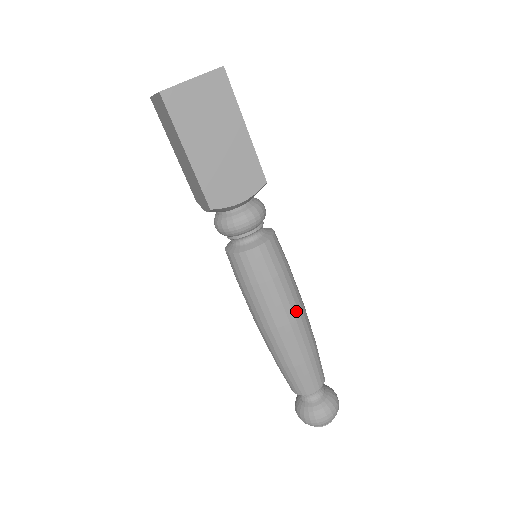
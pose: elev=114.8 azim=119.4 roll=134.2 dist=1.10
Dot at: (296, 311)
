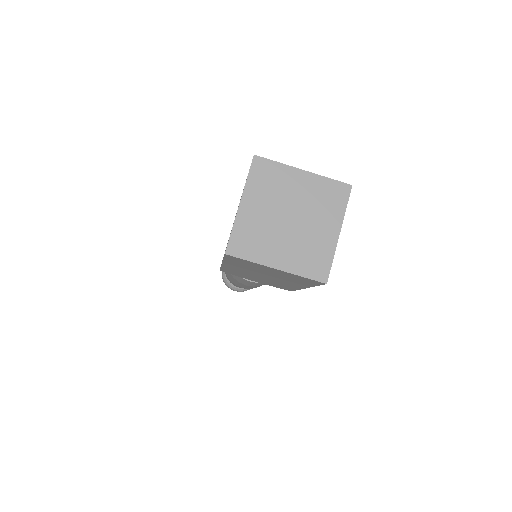
Dot at: occluded
